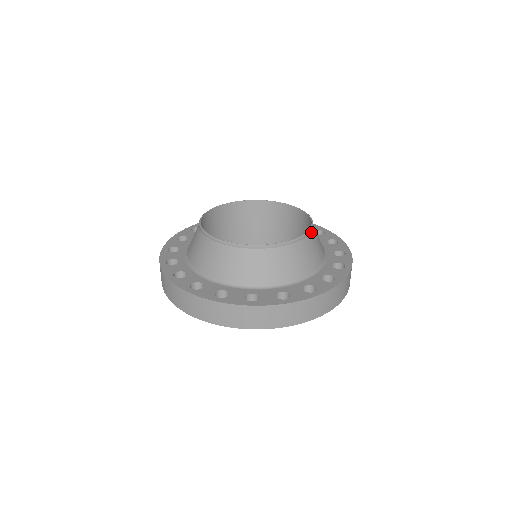
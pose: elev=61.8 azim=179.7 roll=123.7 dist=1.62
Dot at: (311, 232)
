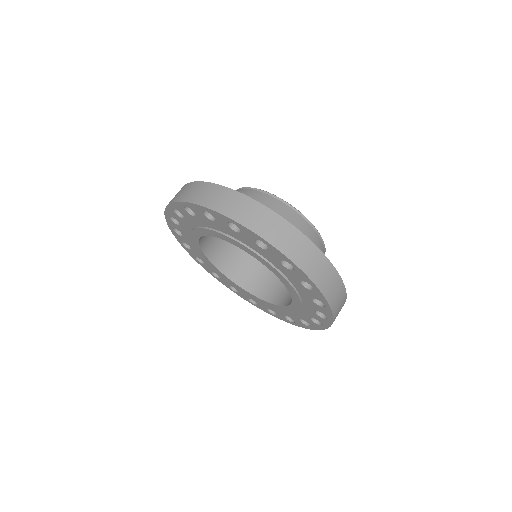
Dot at: (324, 253)
